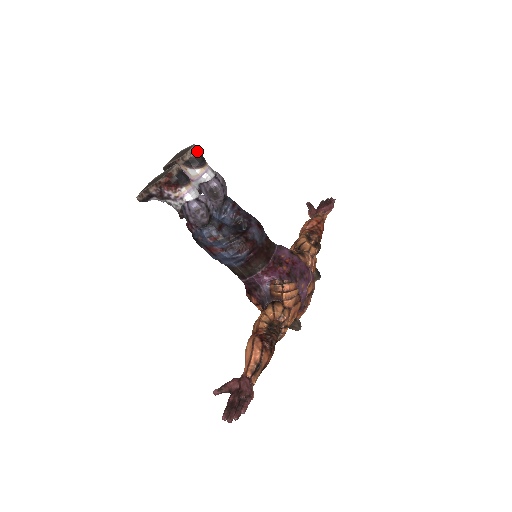
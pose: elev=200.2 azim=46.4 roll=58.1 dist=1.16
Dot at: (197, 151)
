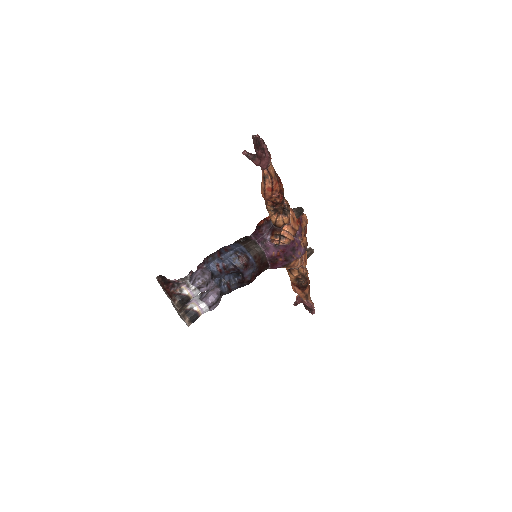
Dot at: (180, 303)
